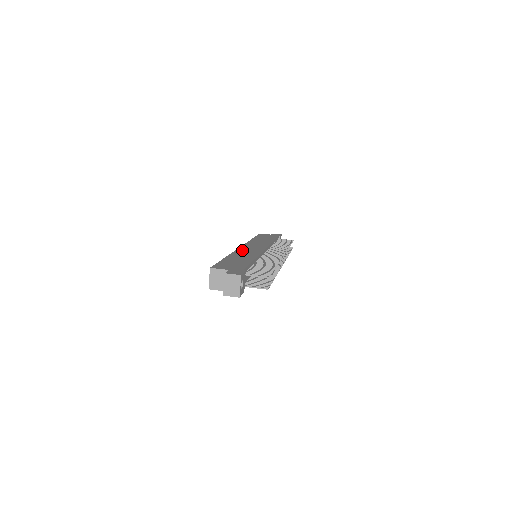
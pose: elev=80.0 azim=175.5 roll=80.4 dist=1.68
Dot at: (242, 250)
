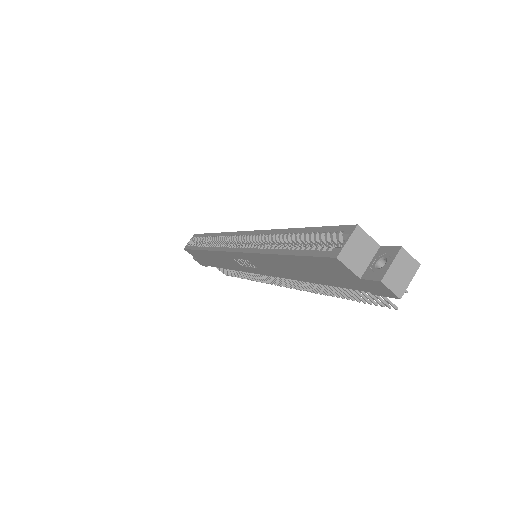
Dot at: occluded
